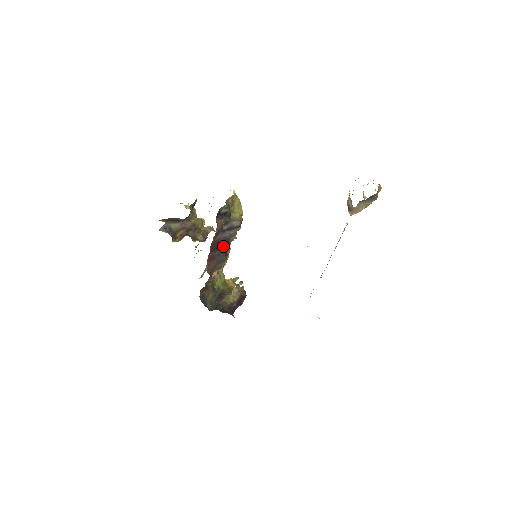
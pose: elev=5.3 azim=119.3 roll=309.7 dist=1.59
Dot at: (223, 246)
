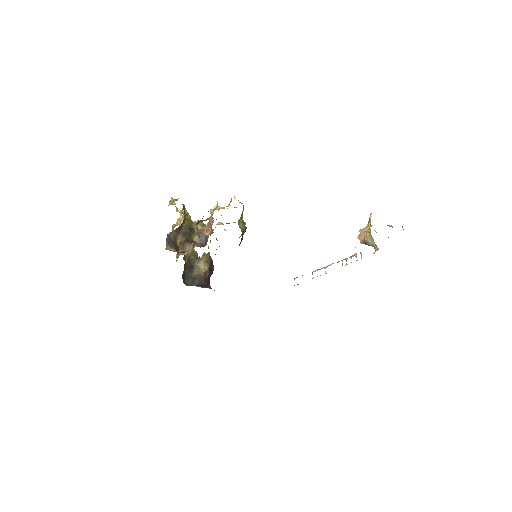
Dot at: occluded
